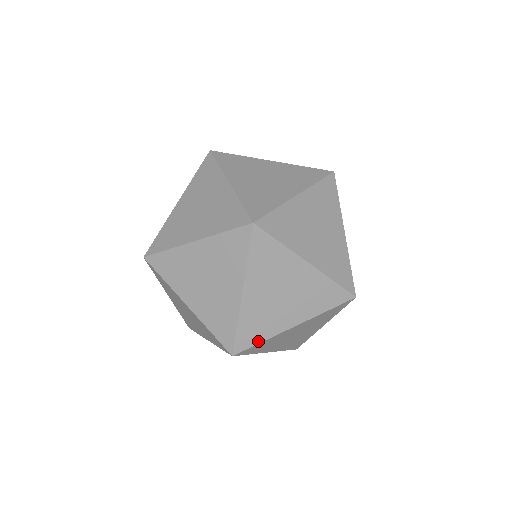
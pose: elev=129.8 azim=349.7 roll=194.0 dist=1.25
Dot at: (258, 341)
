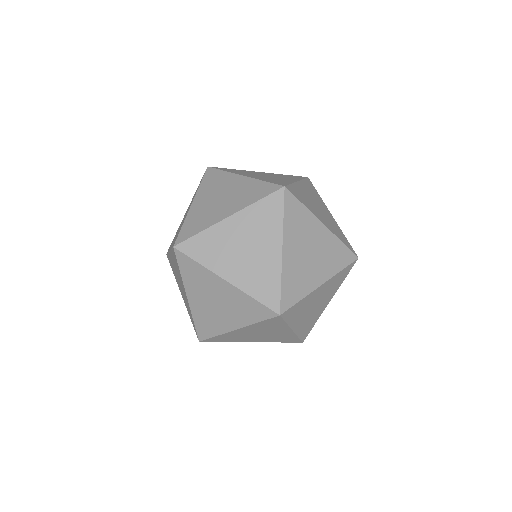
Dot at: (197, 259)
